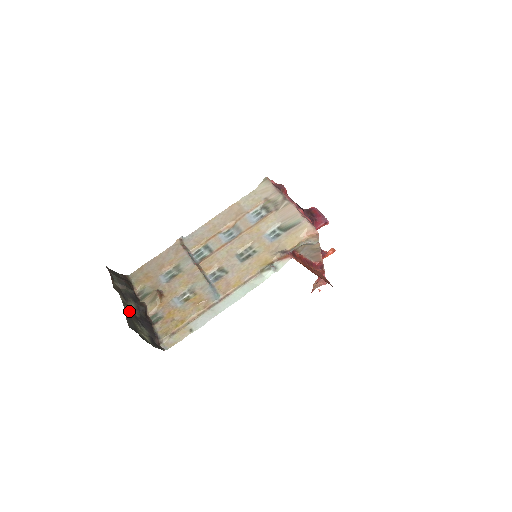
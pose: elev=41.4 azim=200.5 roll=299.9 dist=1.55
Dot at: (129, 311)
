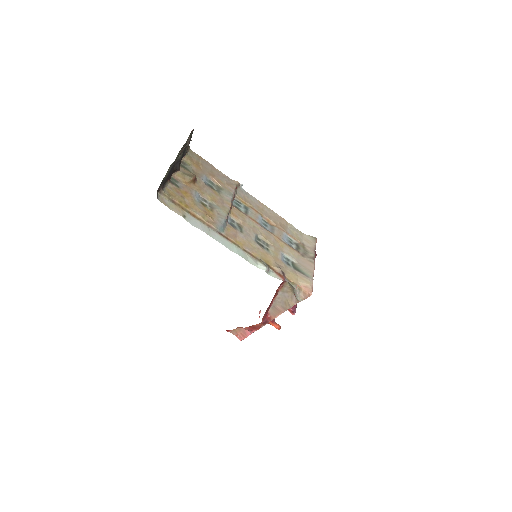
Dot at: occluded
